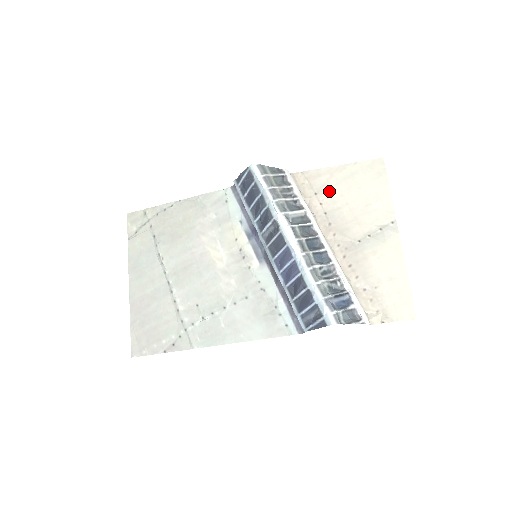
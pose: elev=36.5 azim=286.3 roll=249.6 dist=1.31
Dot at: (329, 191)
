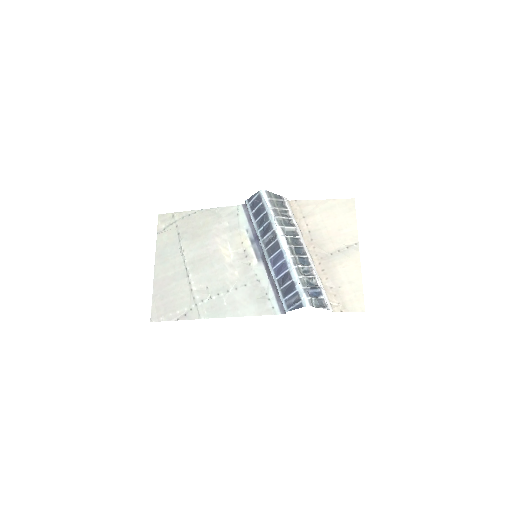
Dot at: (314, 217)
